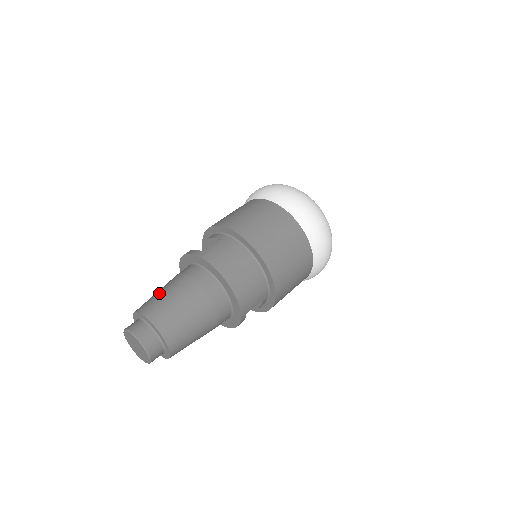
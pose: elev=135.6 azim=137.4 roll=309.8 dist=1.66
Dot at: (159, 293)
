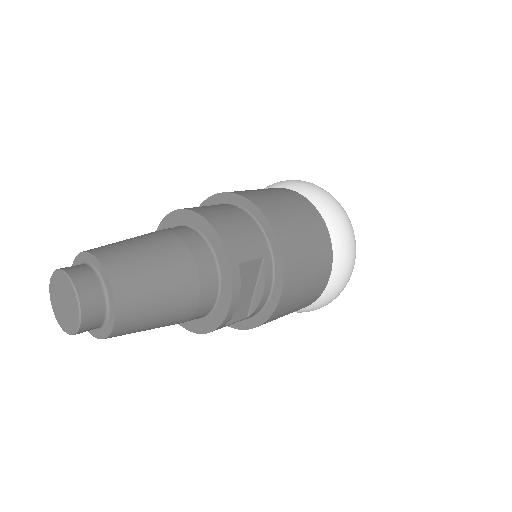
Dot at: occluded
